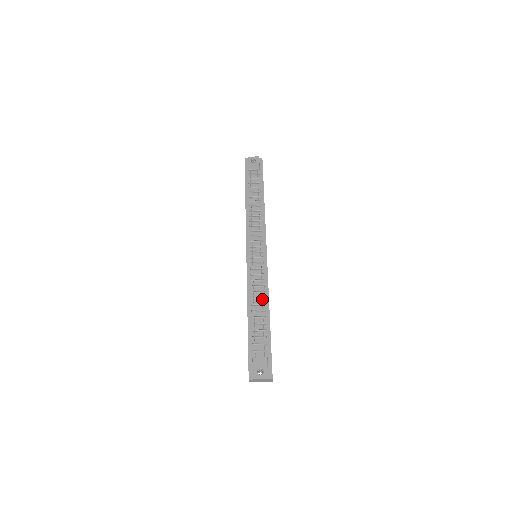
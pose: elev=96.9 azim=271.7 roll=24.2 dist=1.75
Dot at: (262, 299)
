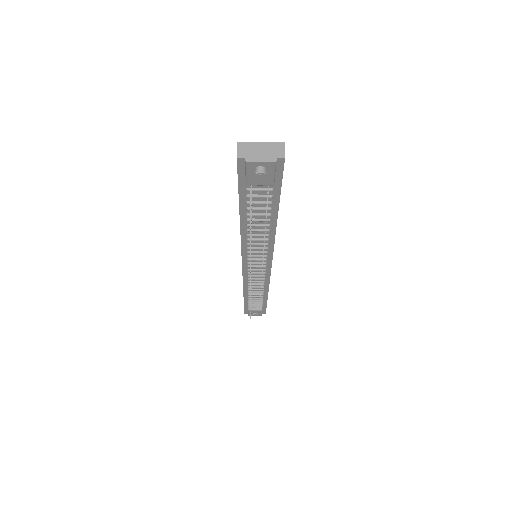
Dot at: (261, 289)
